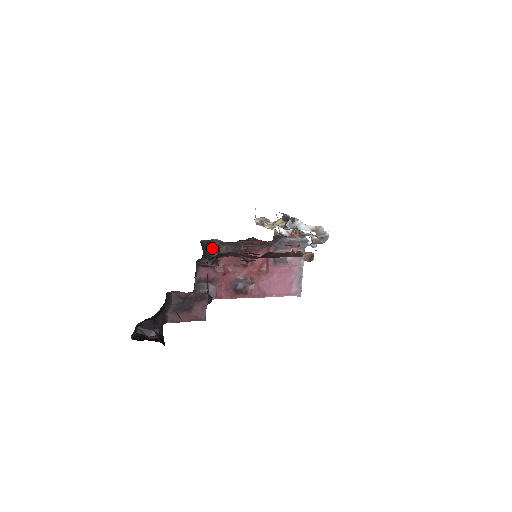
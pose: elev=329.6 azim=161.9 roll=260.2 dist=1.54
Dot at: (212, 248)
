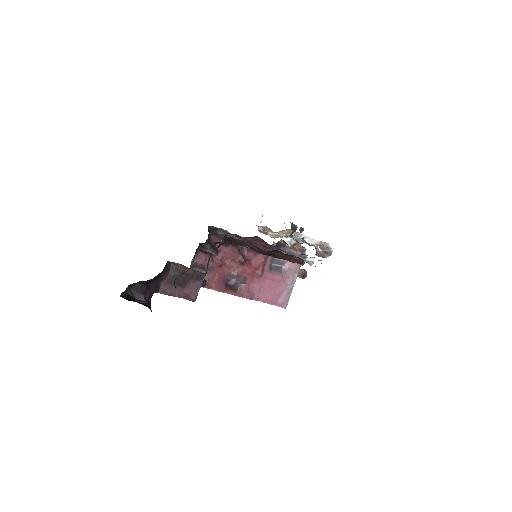
Dot at: (216, 237)
